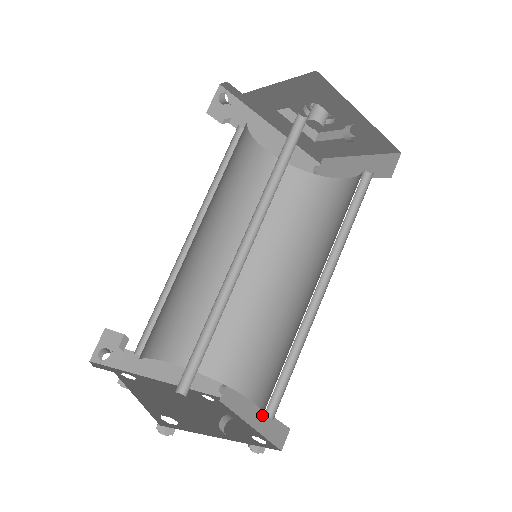
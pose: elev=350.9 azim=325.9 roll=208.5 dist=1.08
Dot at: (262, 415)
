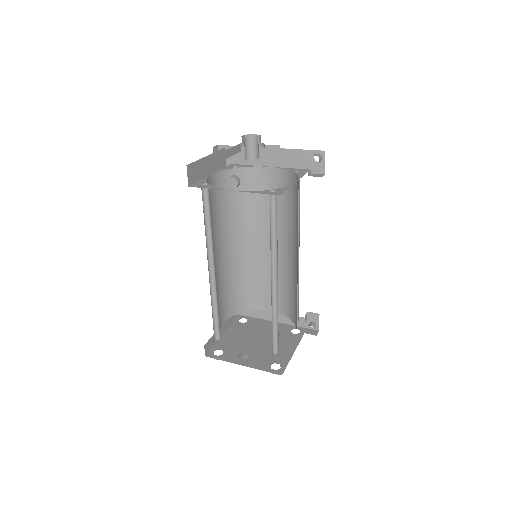
Dot at: occluded
